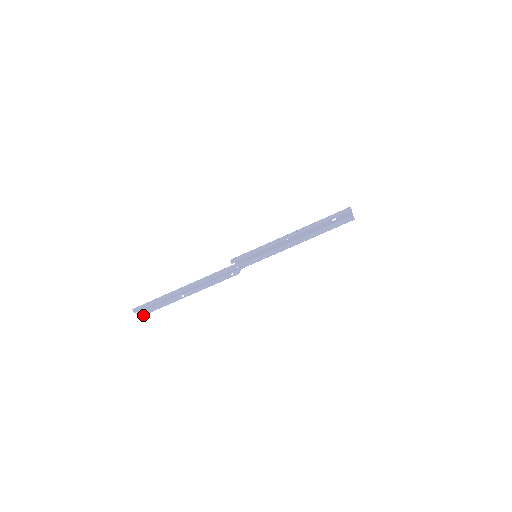
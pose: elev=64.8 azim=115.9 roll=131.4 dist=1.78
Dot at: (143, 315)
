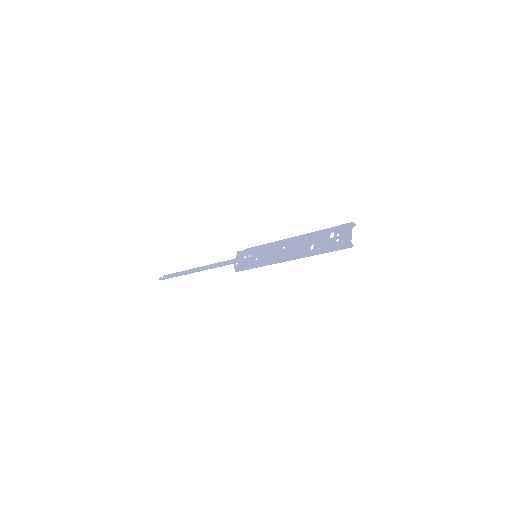
Dot at: occluded
